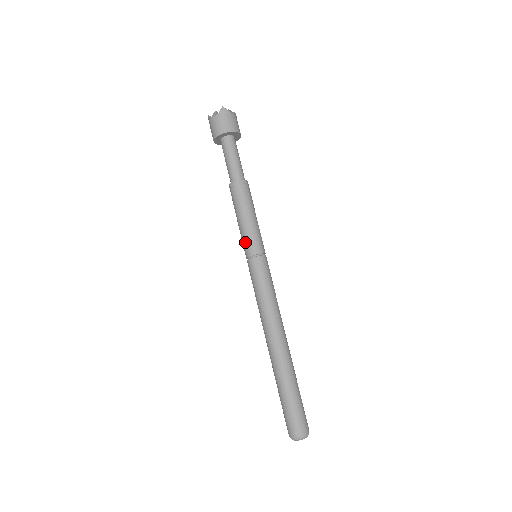
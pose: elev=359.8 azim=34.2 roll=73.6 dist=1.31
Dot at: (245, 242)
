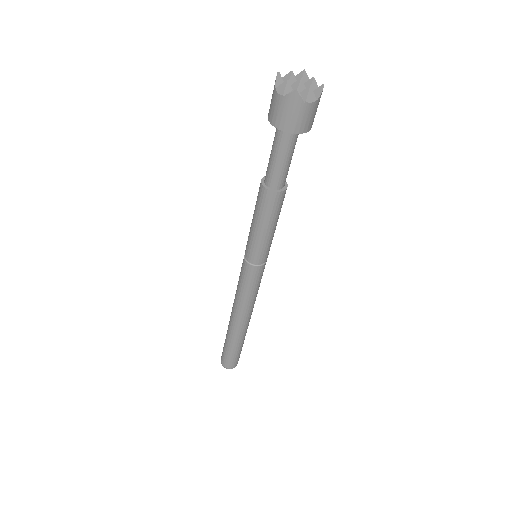
Dot at: (248, 245)
